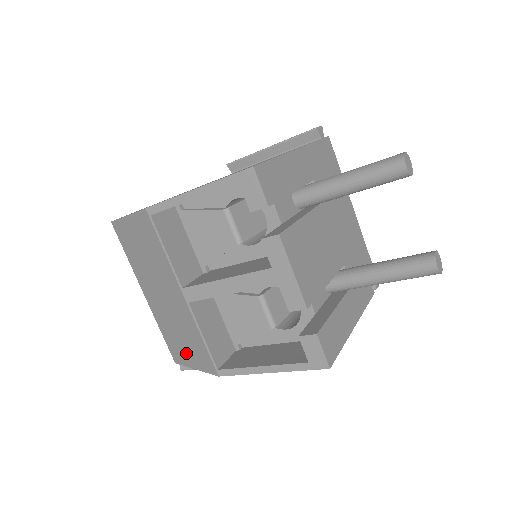
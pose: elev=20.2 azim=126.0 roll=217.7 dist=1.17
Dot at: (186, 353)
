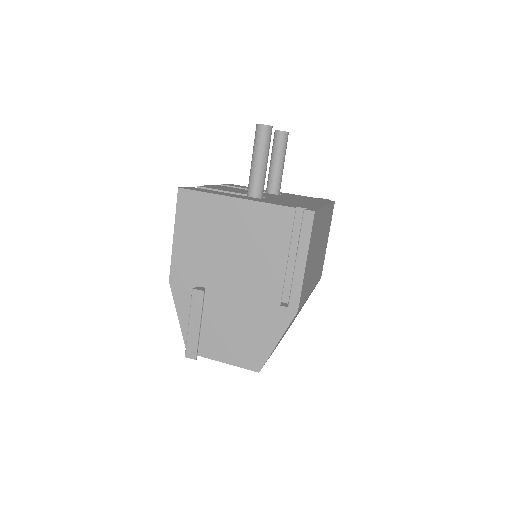
Dot at: occluded
